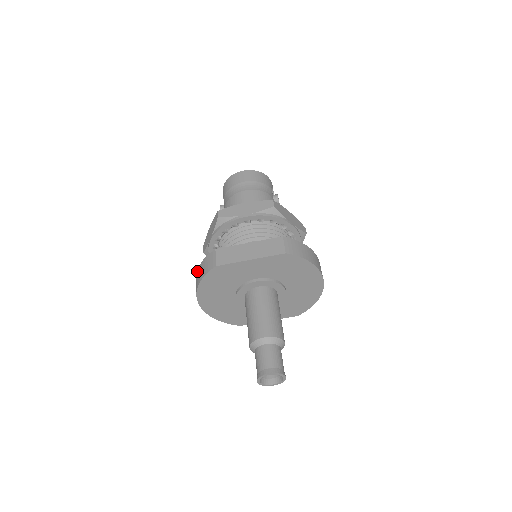
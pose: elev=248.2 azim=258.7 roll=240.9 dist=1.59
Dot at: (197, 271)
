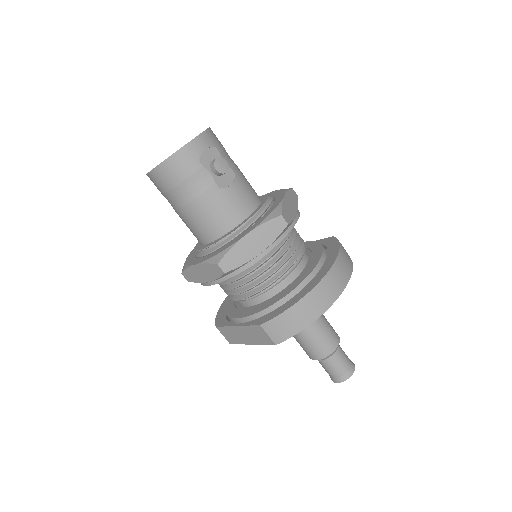
Dot at: occluded
